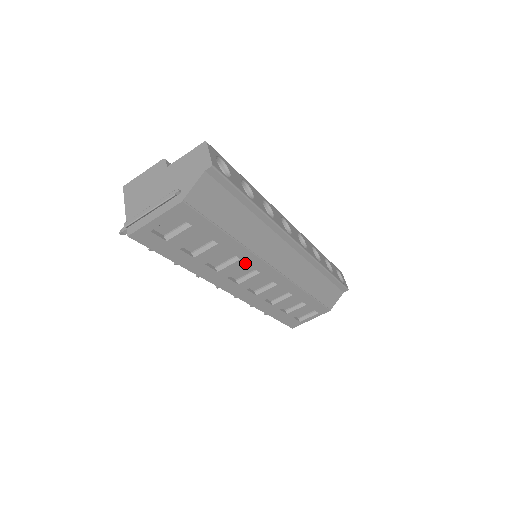
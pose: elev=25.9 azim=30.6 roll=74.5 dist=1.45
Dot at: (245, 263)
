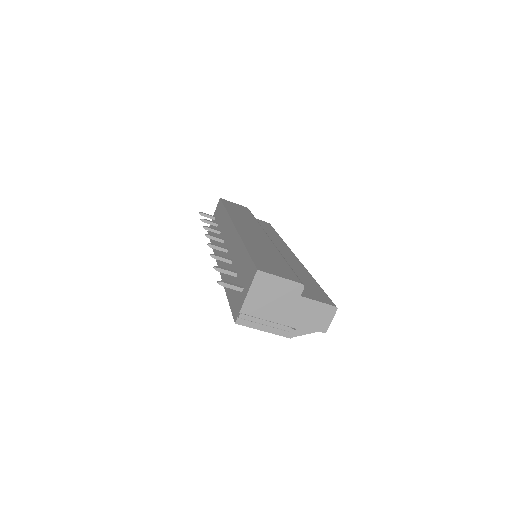
Dot at: occluded
